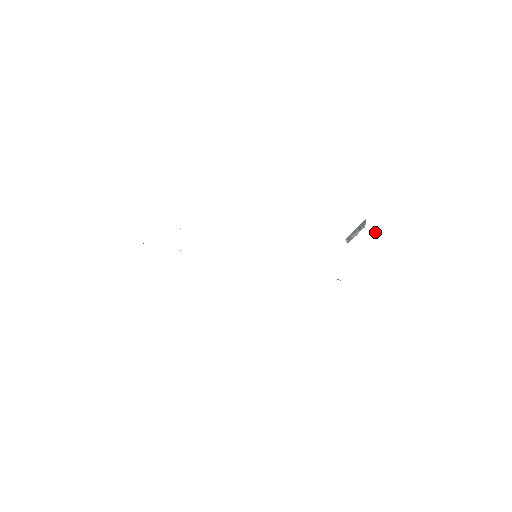
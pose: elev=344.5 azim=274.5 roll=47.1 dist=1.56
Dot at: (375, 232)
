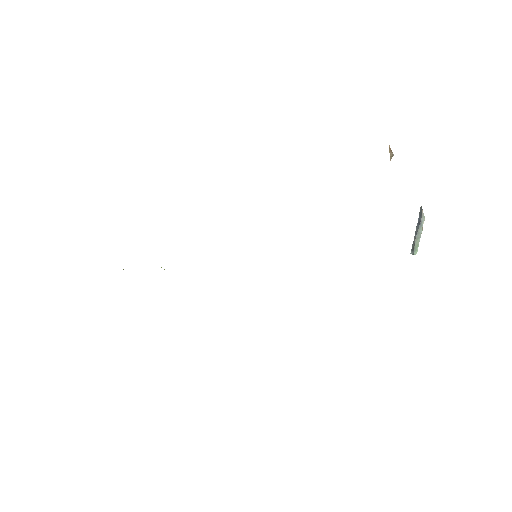
Dot at: (390, 148)
